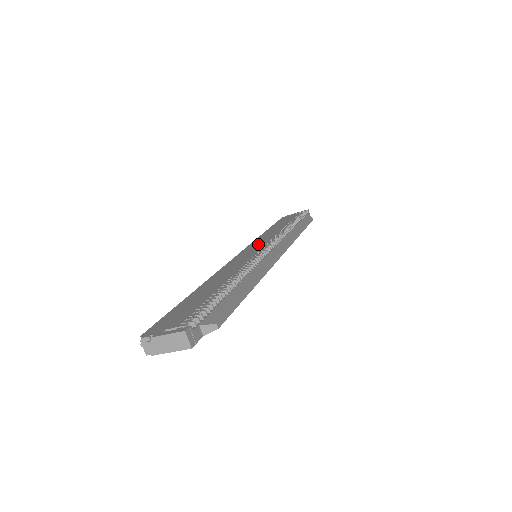
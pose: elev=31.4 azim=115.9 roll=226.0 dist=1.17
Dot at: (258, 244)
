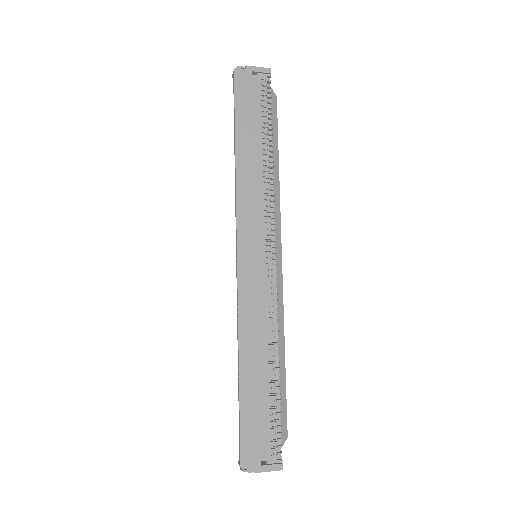
Dot at: (252, 226)
